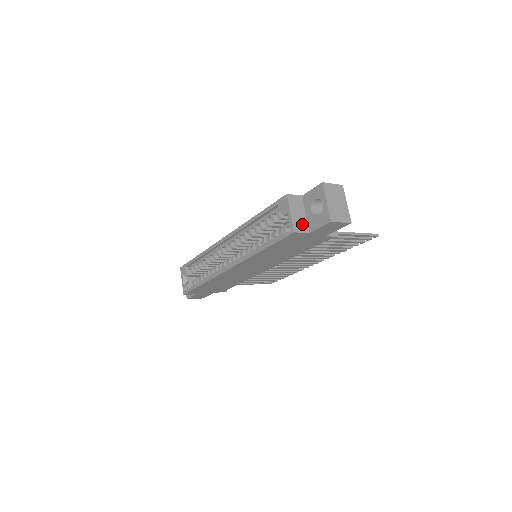
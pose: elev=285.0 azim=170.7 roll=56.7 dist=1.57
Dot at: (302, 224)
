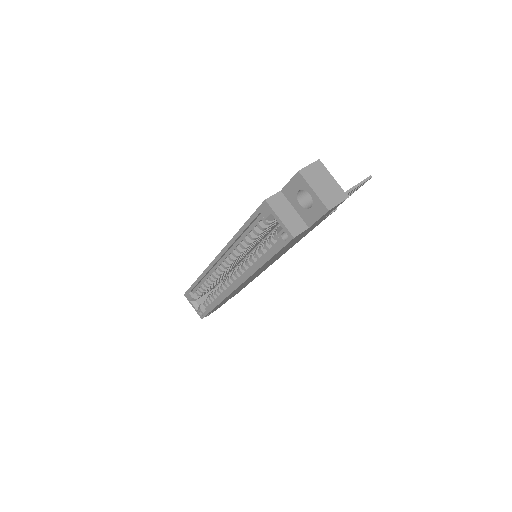
Dot at: (297, 223)
